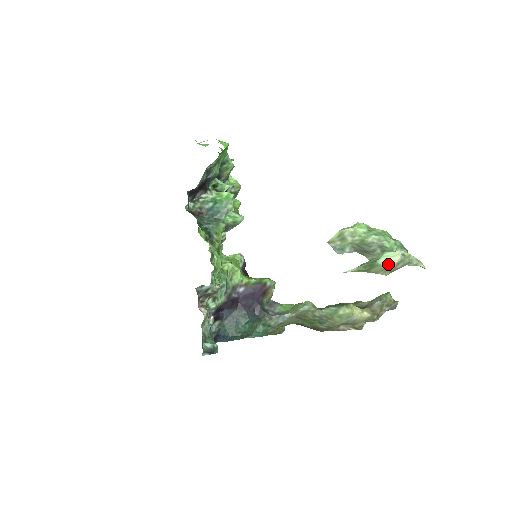
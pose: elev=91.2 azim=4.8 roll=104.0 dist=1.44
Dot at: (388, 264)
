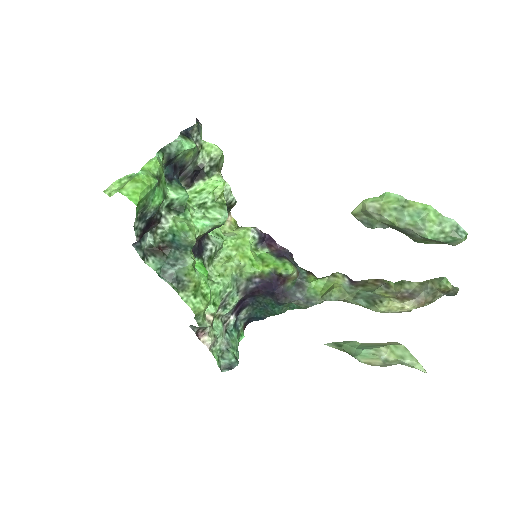
Dot at: (368, 364)
